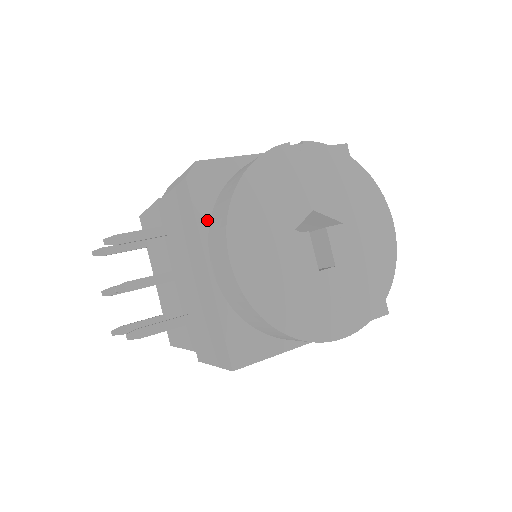
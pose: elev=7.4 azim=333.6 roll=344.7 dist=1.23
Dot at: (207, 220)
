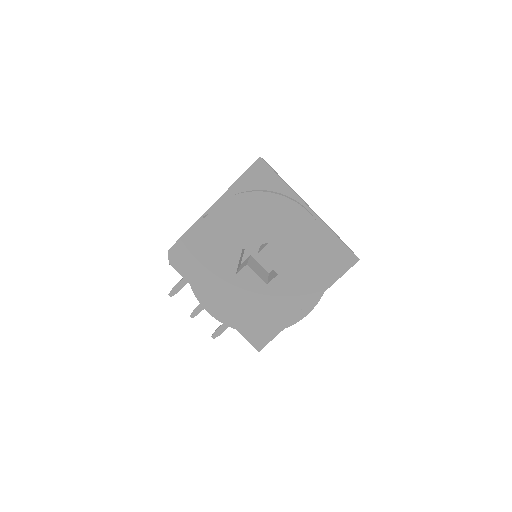
Dot at: occluded
